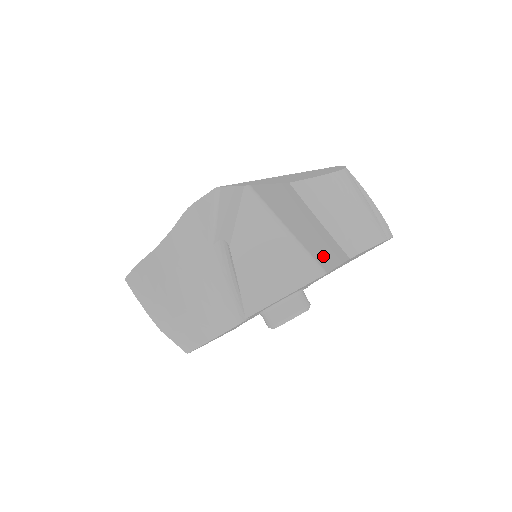
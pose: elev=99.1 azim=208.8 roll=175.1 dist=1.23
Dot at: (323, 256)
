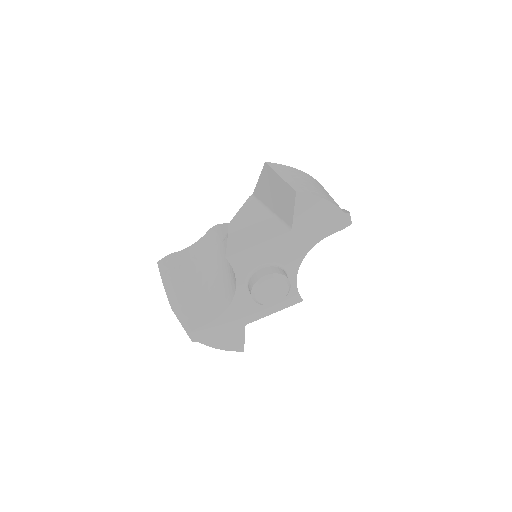
Dot at: (287, 211)
